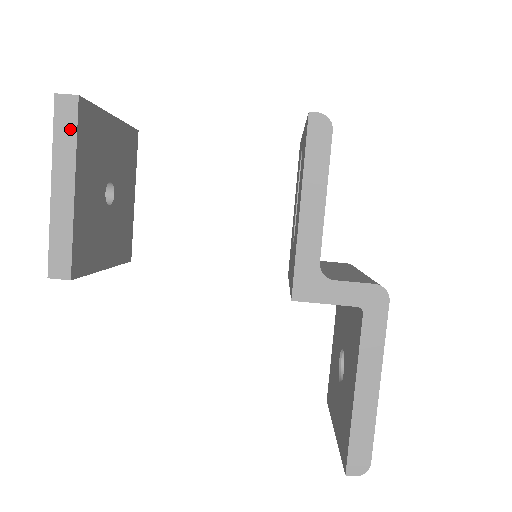
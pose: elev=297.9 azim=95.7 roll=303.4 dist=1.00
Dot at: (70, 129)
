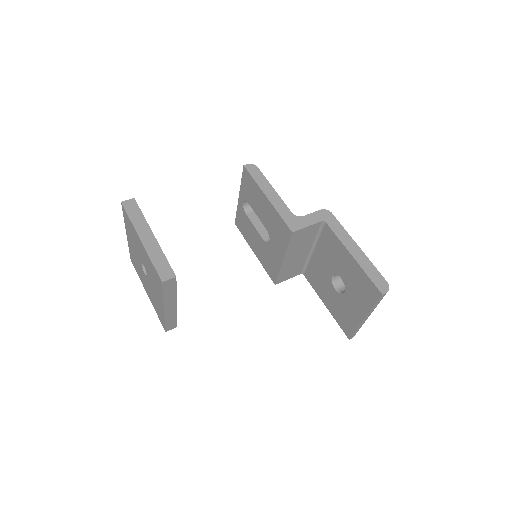
Dot at: (137, 212)
